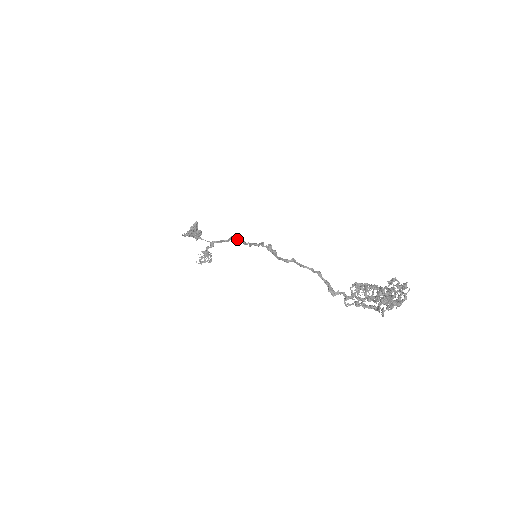
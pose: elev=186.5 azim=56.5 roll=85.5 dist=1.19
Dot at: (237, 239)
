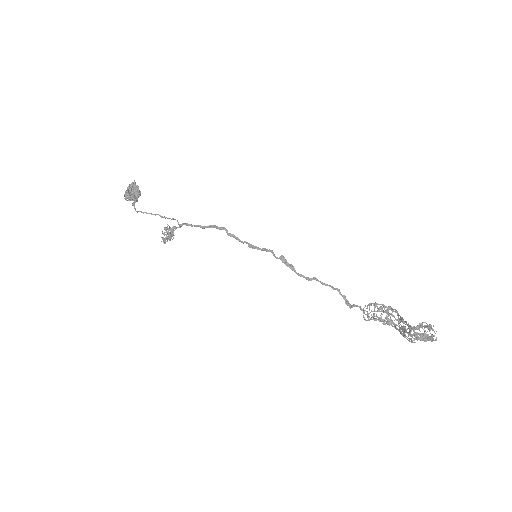
Dot at: (228, 234)
